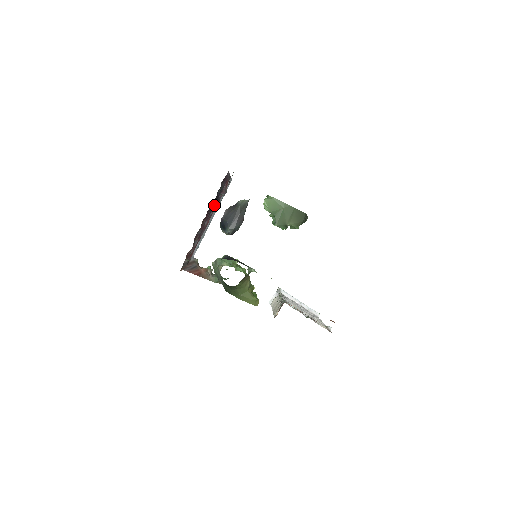
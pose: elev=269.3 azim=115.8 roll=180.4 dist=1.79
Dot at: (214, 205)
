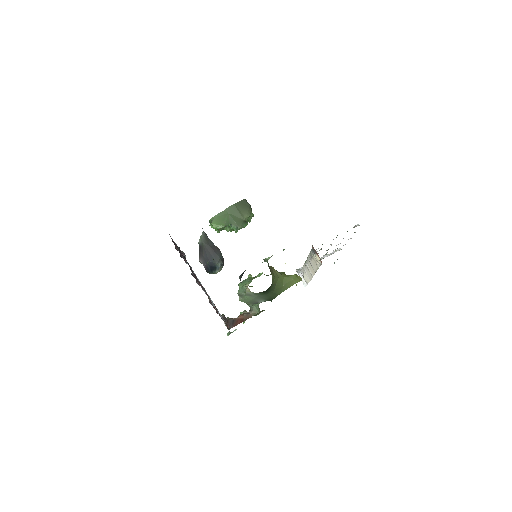
Dot at: occluded
